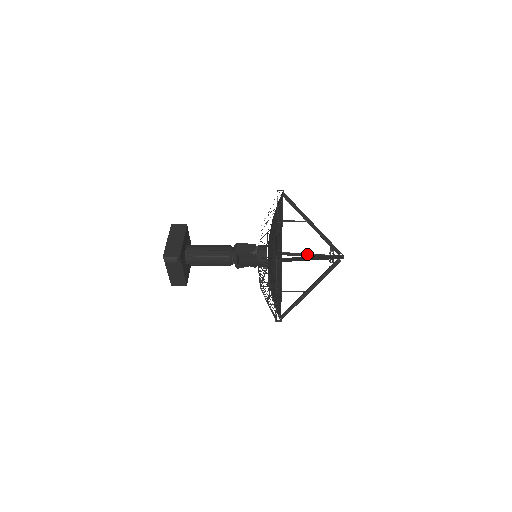
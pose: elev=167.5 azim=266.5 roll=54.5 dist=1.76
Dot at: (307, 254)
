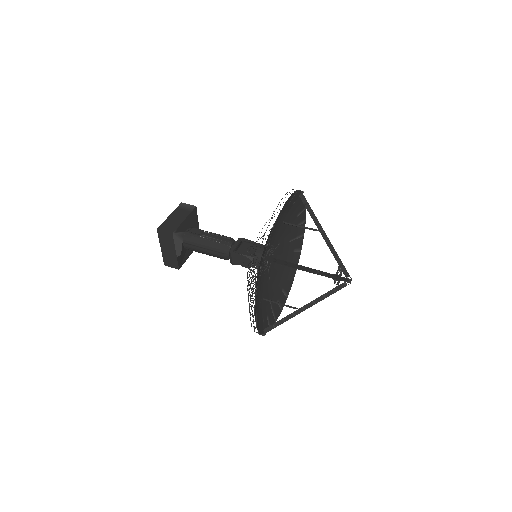
Dot at: occluded
